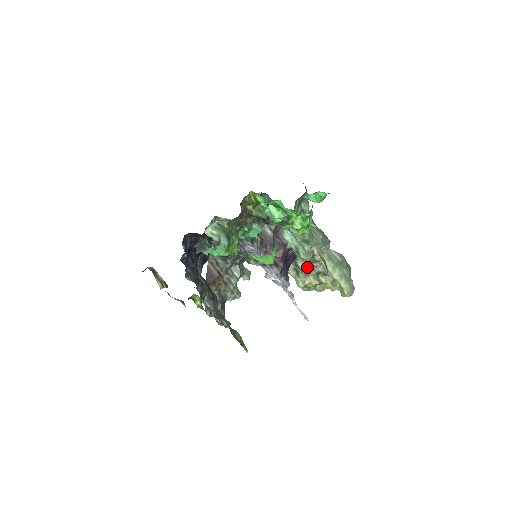
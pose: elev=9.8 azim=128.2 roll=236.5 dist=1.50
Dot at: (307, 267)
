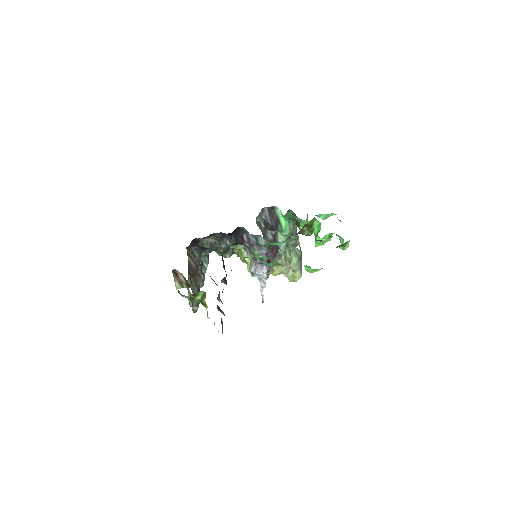
Dot at: occluded
